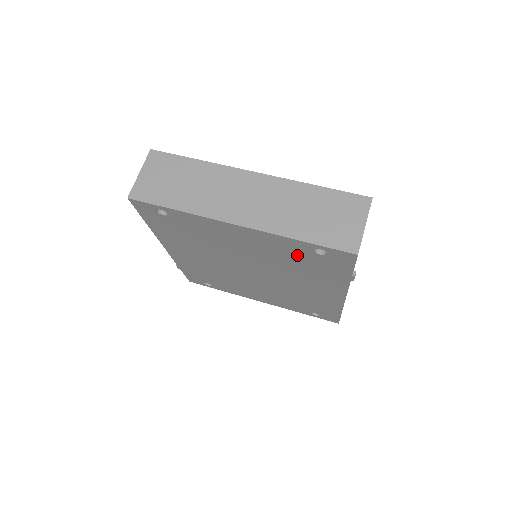
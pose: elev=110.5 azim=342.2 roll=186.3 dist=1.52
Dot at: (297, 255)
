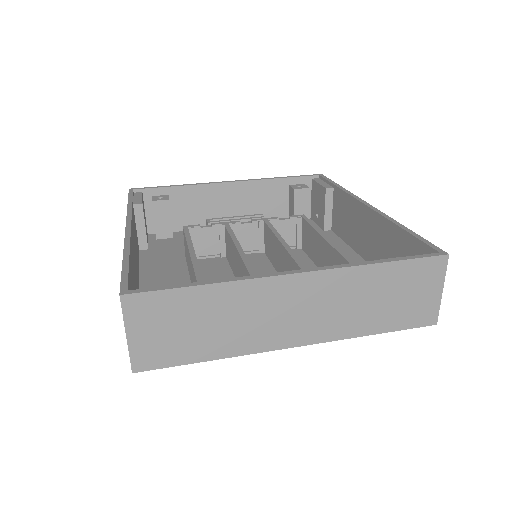
Dot at: occluded
